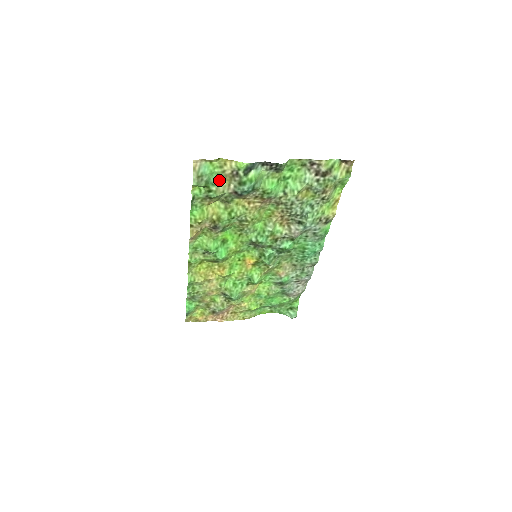
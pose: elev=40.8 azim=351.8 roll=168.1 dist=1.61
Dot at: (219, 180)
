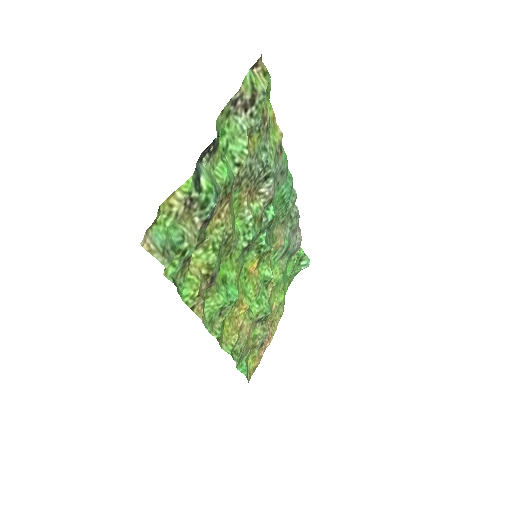
Dot at: (181, 230)
